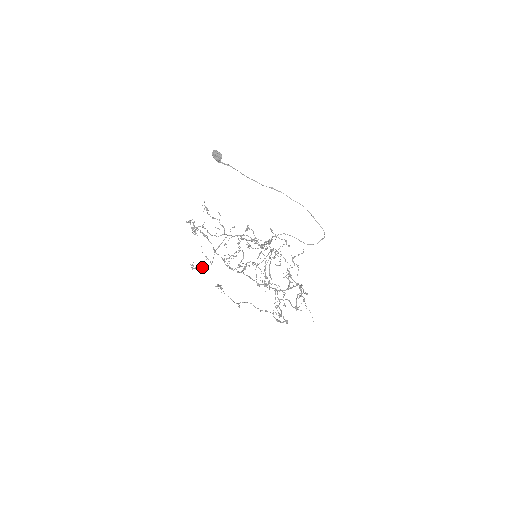
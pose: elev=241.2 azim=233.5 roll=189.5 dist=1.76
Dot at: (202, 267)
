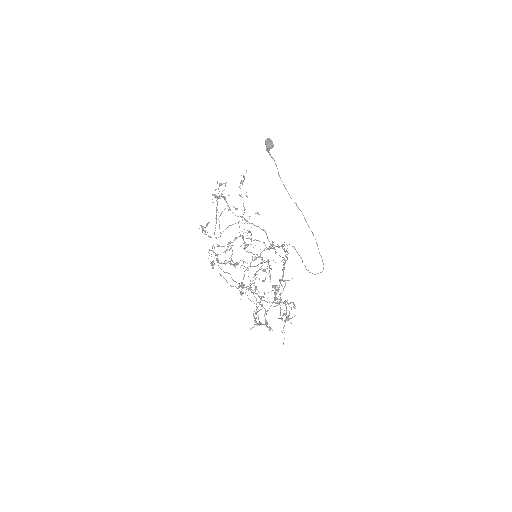
Dot at: (208, 235)
